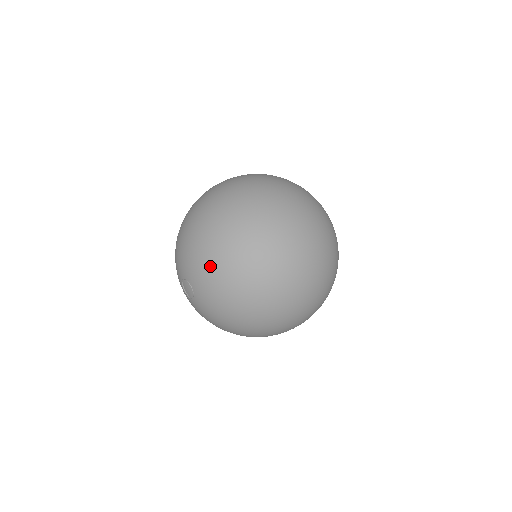
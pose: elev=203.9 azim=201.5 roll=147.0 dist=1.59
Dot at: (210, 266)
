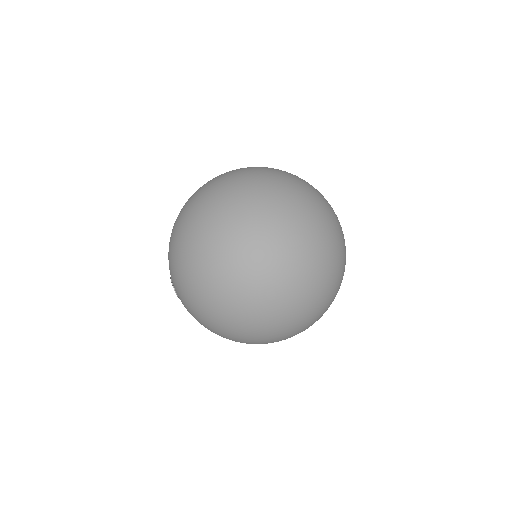
Dot at: occluded
